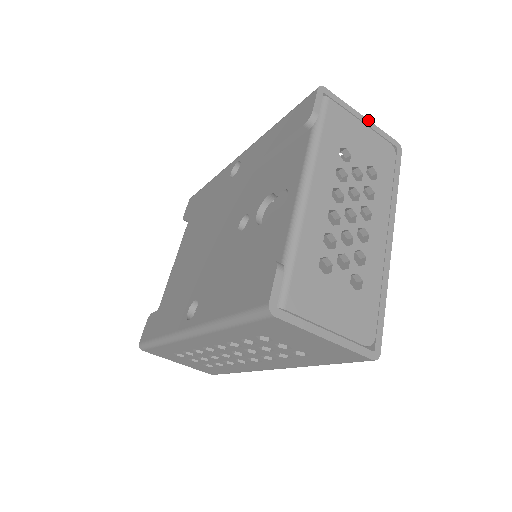
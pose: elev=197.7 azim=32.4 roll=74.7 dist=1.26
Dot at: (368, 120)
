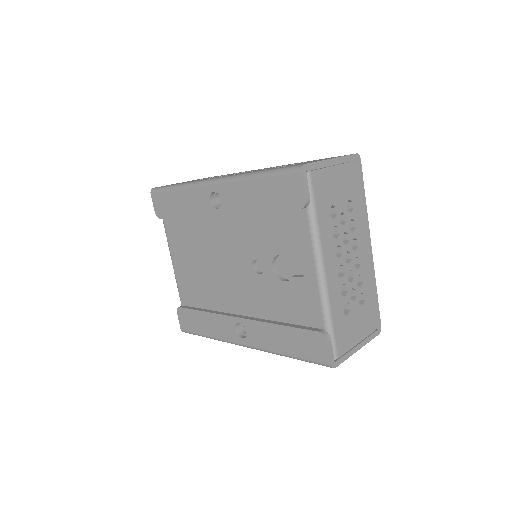
Dot at: (336, 158)
